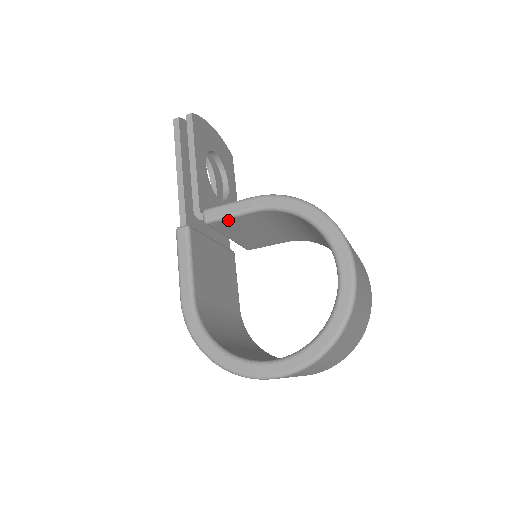
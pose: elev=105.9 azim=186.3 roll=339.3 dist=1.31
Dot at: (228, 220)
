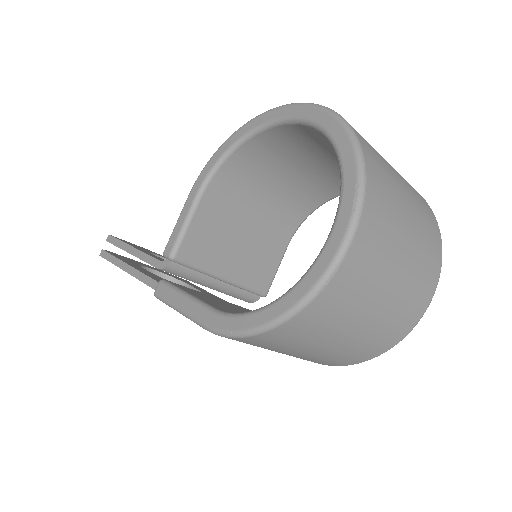
Dot at: (189, 235)
